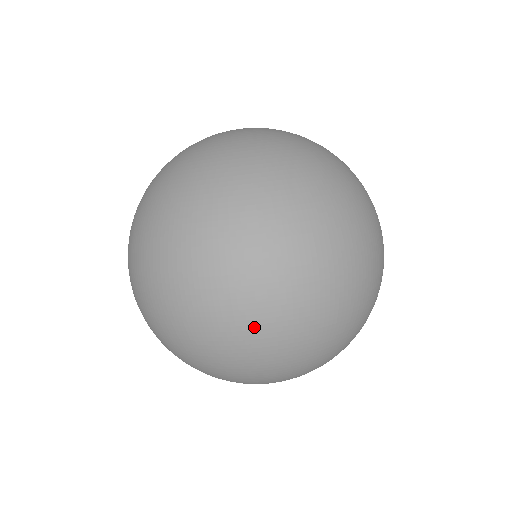
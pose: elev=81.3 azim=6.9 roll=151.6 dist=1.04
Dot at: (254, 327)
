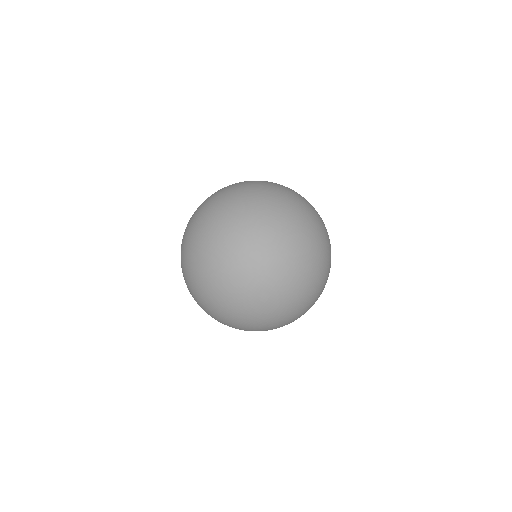
Dot at: (247, 329)
